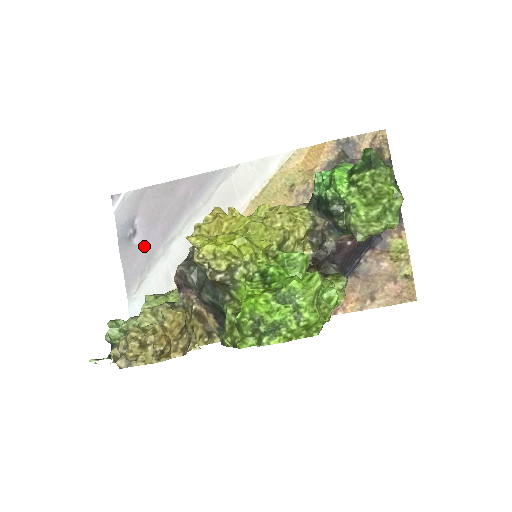
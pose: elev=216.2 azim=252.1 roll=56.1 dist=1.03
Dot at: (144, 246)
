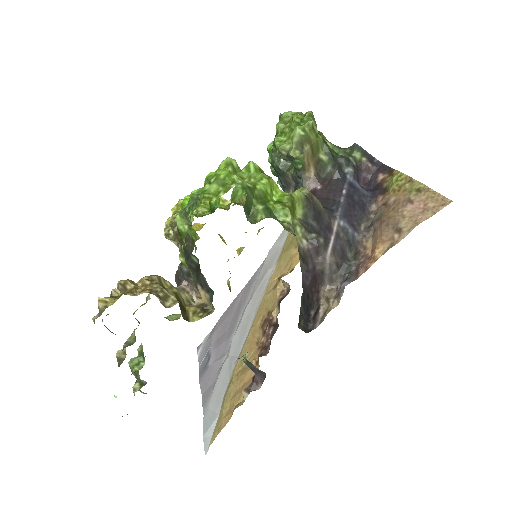
Dot at: (215, 361)
